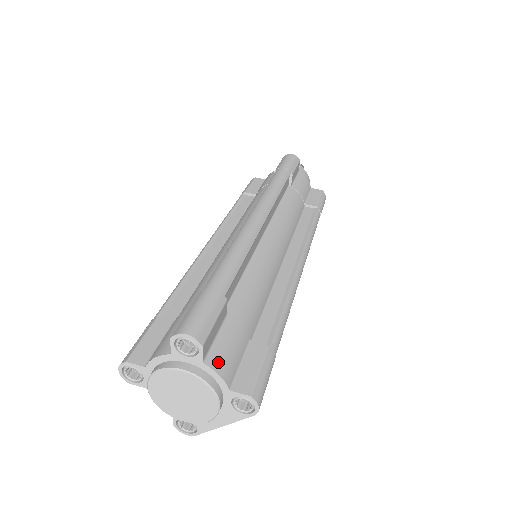
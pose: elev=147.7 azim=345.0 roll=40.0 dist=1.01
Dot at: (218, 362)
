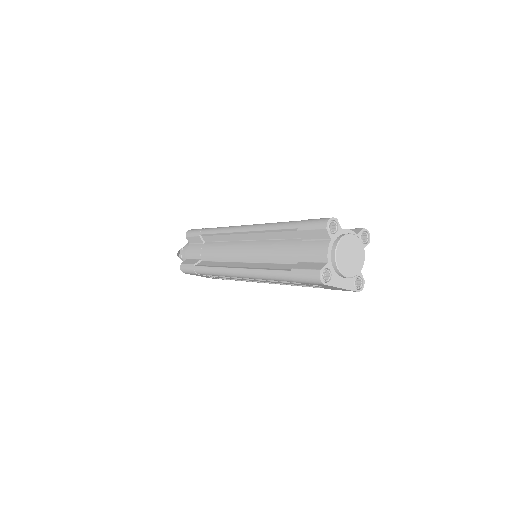
Dot at: occluded
